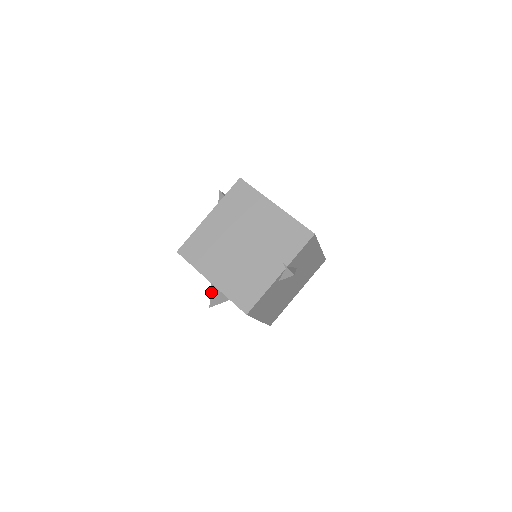
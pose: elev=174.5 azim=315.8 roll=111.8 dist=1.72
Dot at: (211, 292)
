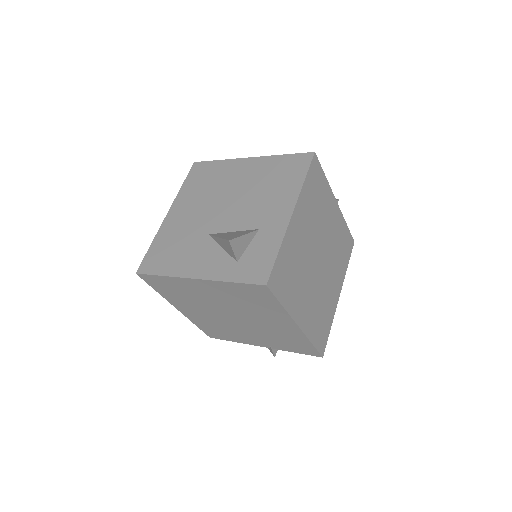
Dot at: occluded
